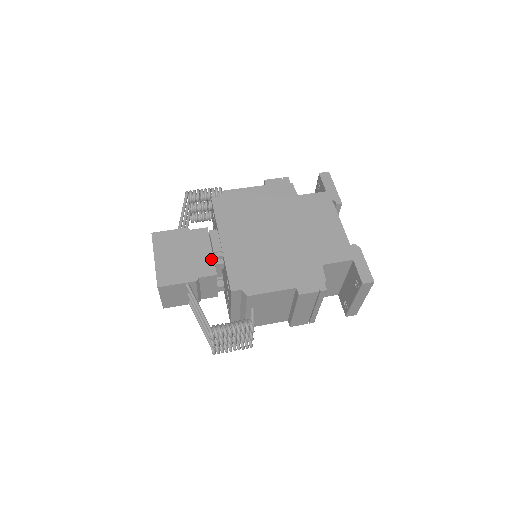
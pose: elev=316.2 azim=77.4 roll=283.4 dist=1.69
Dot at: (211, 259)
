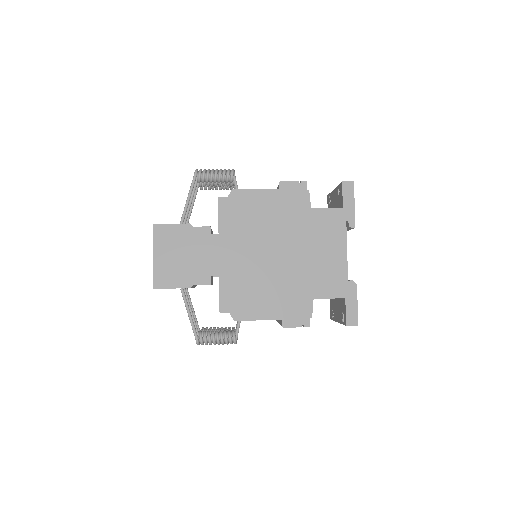
Dot at: (208, 266)
